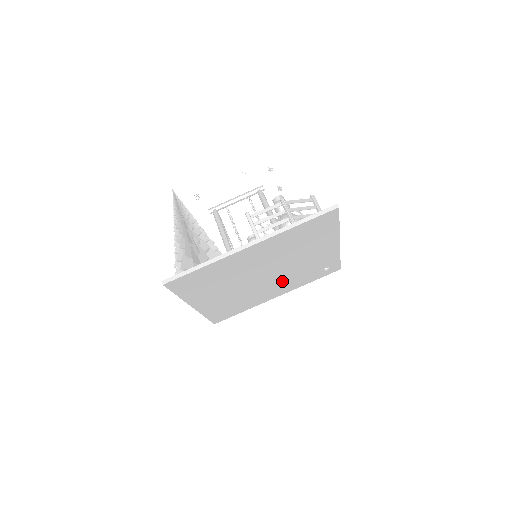
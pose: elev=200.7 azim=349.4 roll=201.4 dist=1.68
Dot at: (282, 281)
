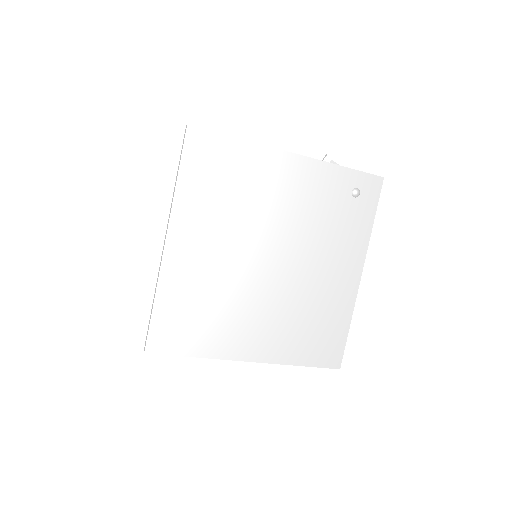
Dot at: (317, 251)
